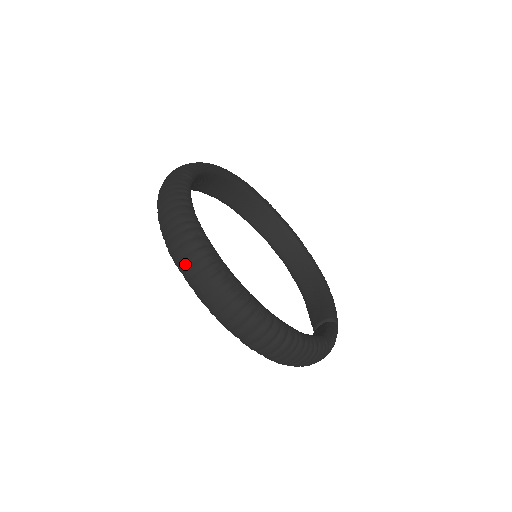
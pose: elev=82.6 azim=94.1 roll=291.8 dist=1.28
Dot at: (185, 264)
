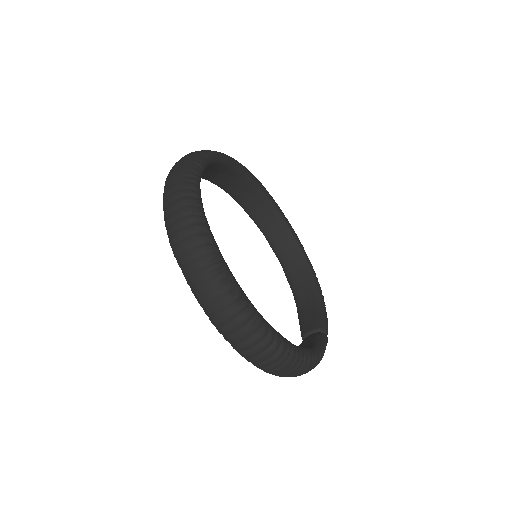
Dot at: (186, 259)
